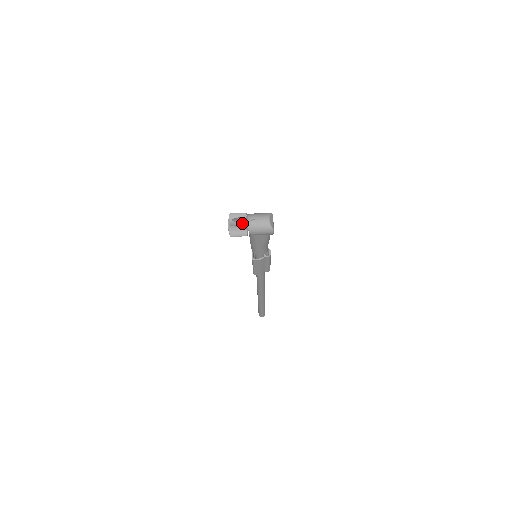
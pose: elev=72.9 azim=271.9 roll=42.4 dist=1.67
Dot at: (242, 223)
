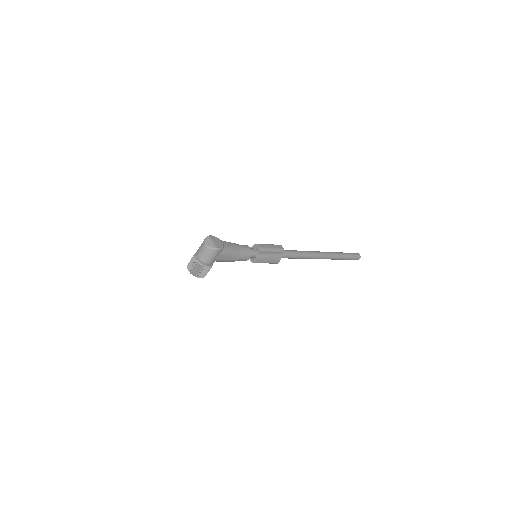
Dot at: (196, 265)
